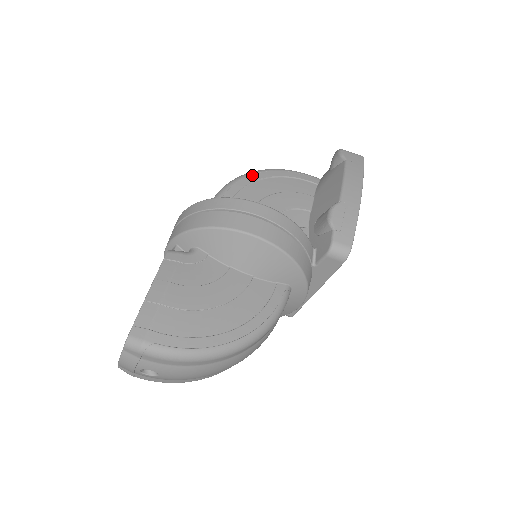
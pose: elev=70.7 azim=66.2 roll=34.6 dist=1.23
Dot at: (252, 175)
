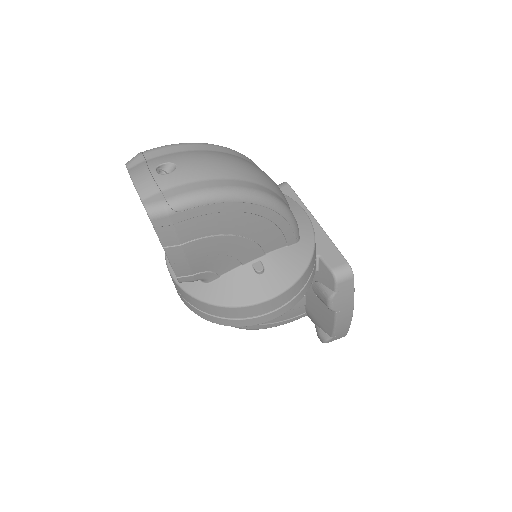
Dot at: occluded
